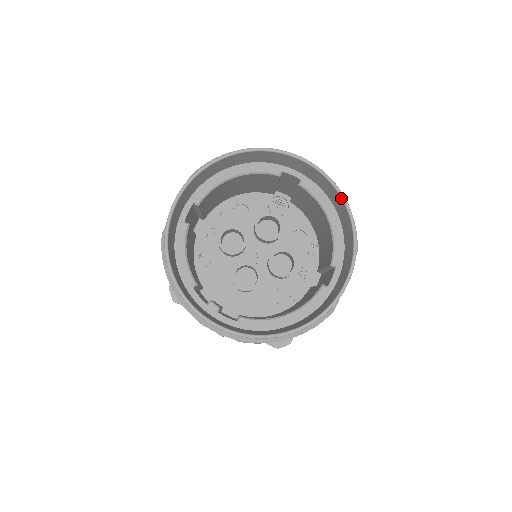
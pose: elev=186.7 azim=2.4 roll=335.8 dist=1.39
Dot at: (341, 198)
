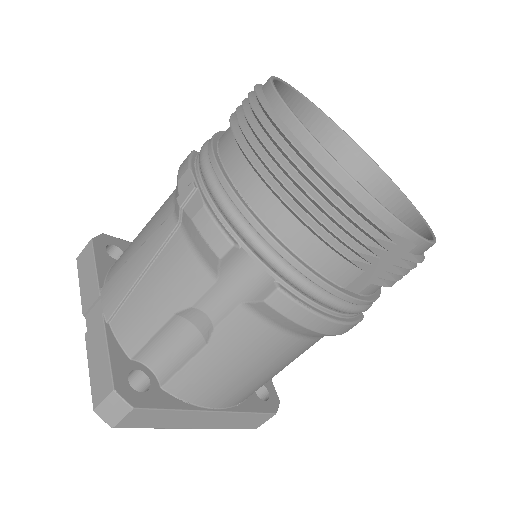
Dot at: (429, 229)
